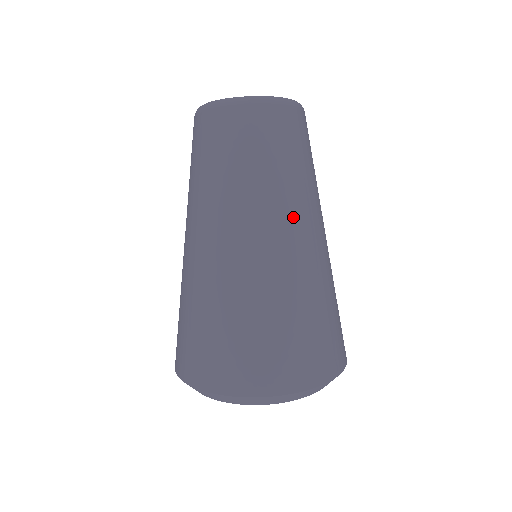
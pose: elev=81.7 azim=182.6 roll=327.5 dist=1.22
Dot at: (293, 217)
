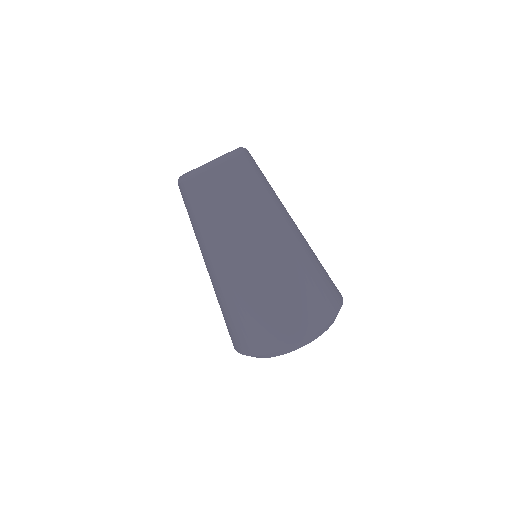
Dot at: (264, 230)
